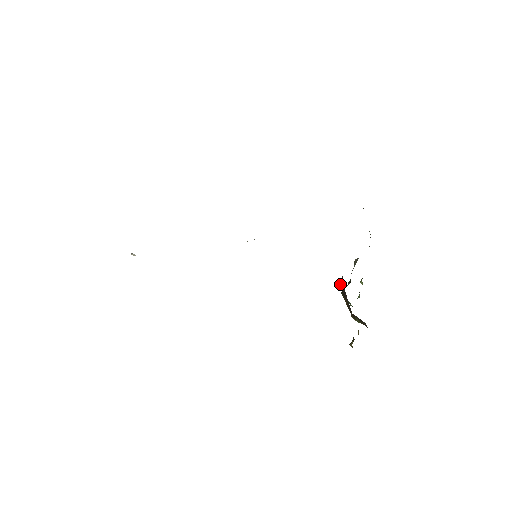
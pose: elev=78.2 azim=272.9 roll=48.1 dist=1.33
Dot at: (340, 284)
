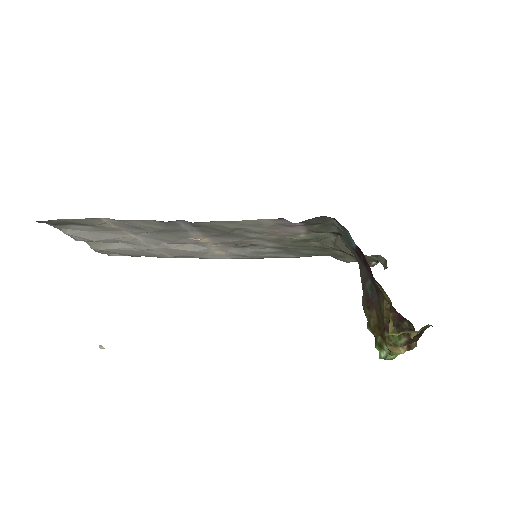
Dot at: (362, 301)
